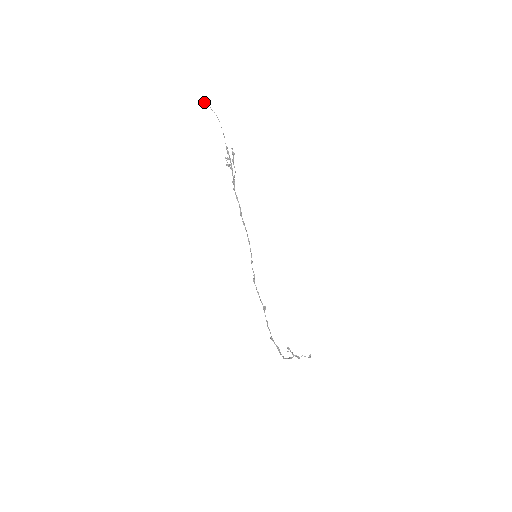
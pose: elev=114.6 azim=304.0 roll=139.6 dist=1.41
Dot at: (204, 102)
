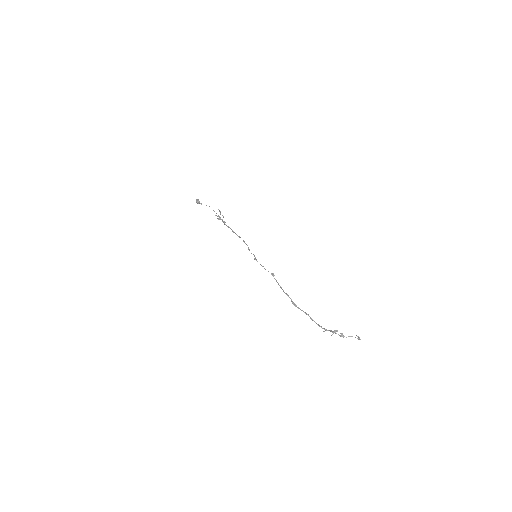
Dot at: (197, 200)
